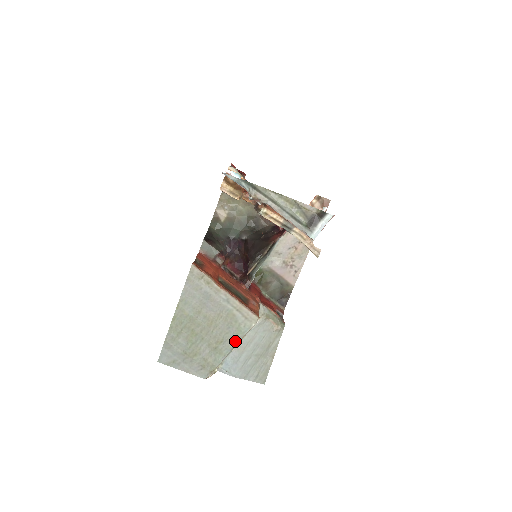
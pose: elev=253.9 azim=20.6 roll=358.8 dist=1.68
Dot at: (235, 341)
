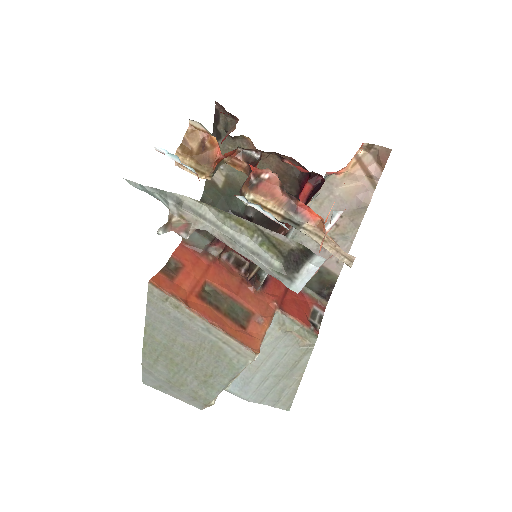
Dot at: (229, 377)
